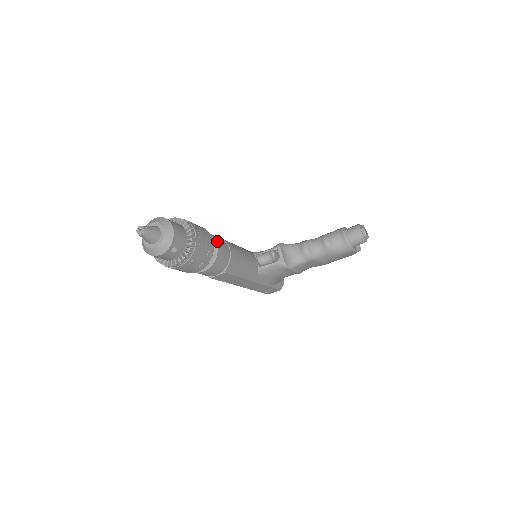
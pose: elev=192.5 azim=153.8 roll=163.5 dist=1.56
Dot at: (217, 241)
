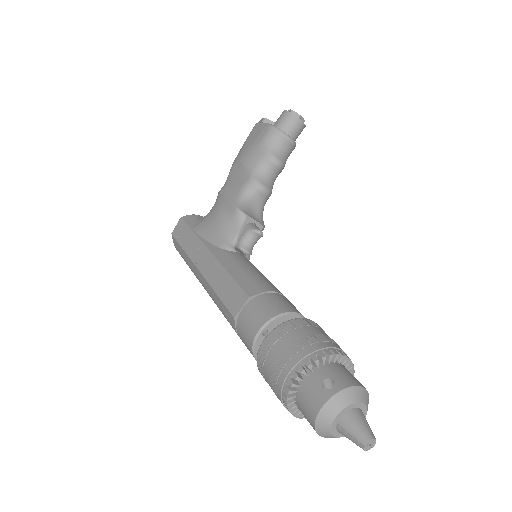
Dot at: (294, 310)
